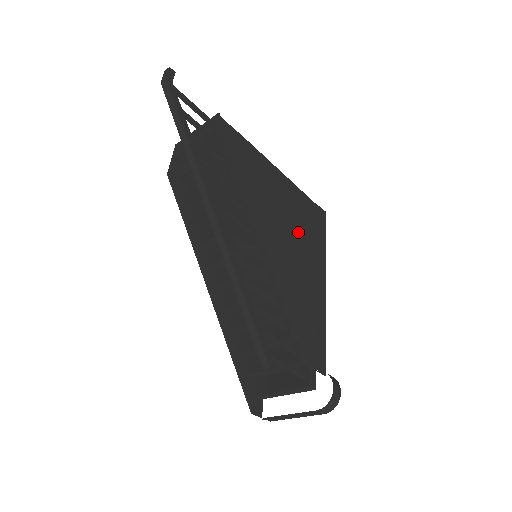
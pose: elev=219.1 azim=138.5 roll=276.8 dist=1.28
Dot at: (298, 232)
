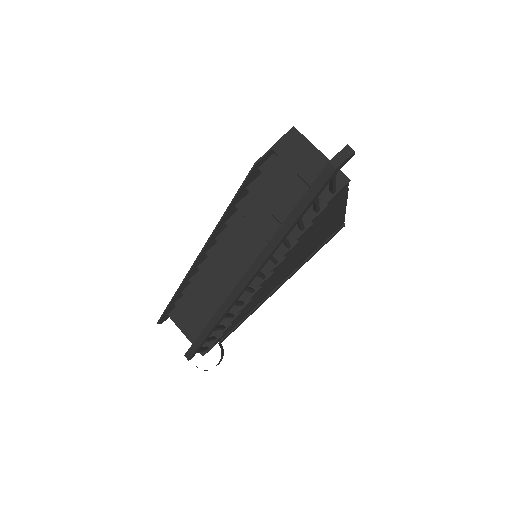
Dot at: (303, 255)
